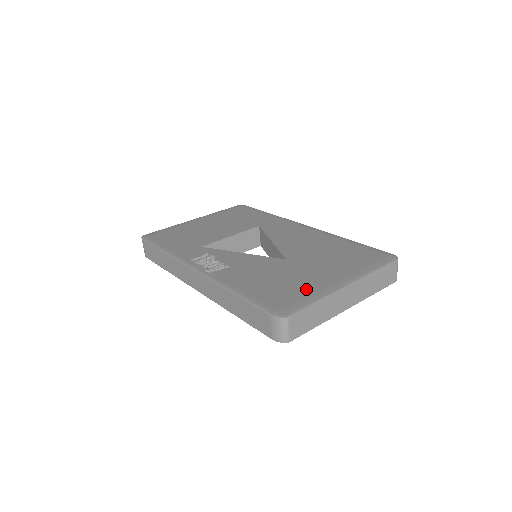
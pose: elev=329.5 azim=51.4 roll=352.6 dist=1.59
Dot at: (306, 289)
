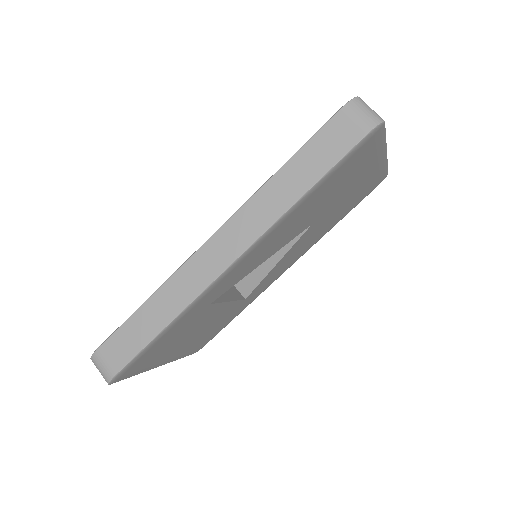
Dot at: occluded
